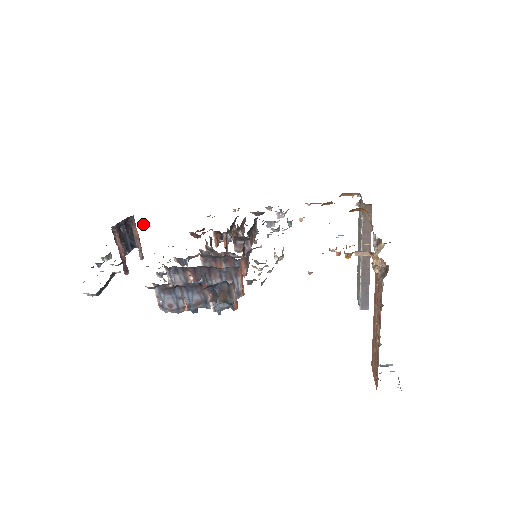
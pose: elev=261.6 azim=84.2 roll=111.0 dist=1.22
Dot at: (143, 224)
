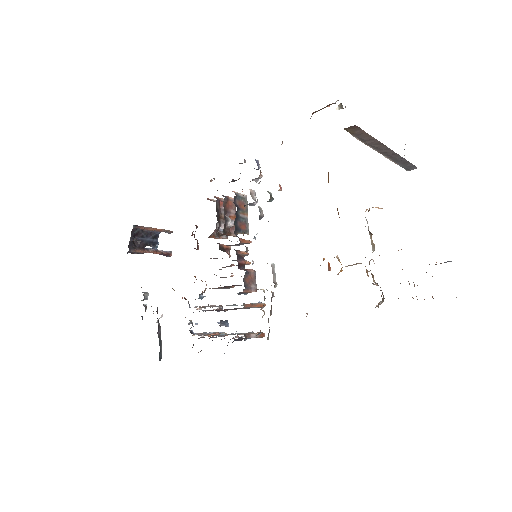
Dot at: occluded
